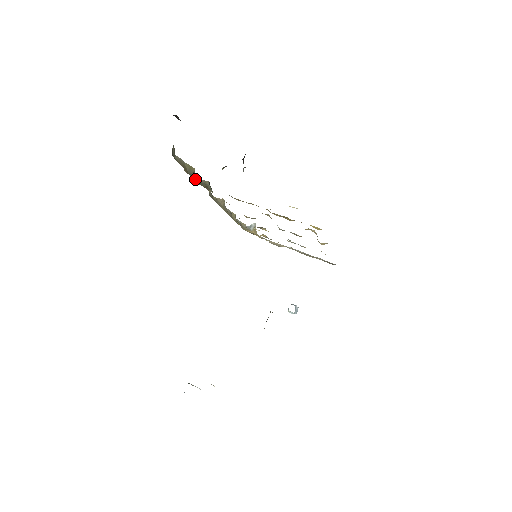
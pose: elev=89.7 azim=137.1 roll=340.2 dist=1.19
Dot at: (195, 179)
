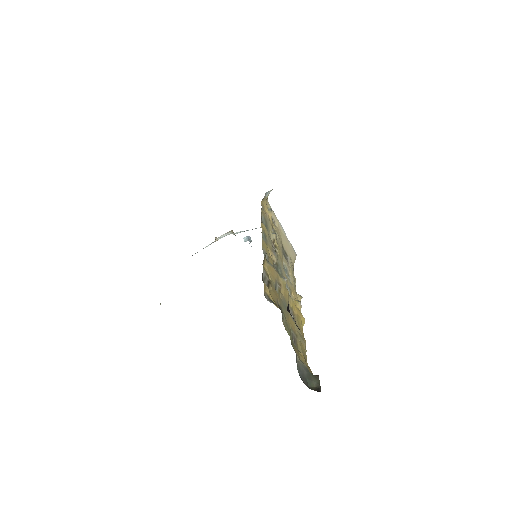
Dot at: occluded
